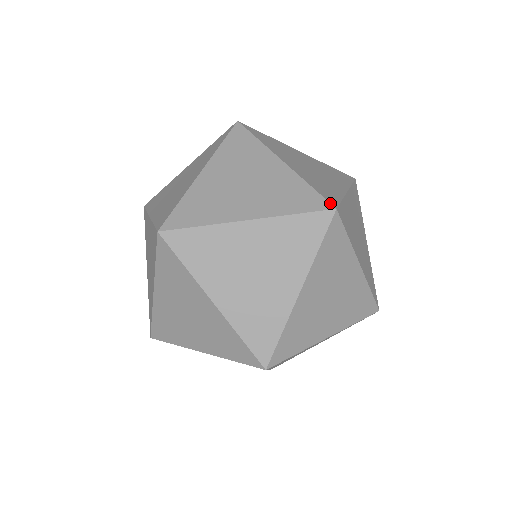
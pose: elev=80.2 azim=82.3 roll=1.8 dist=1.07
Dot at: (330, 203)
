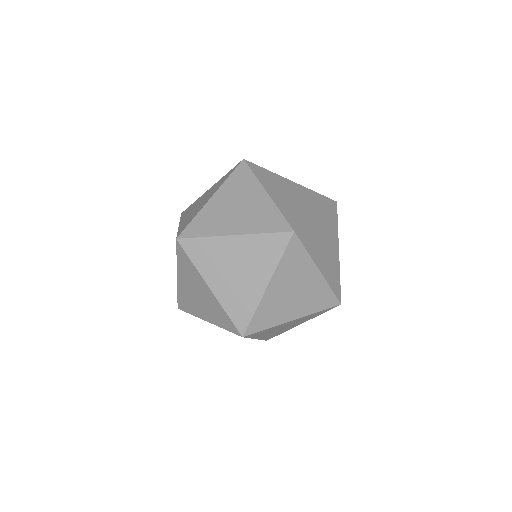
Dot at: (291, 227)
